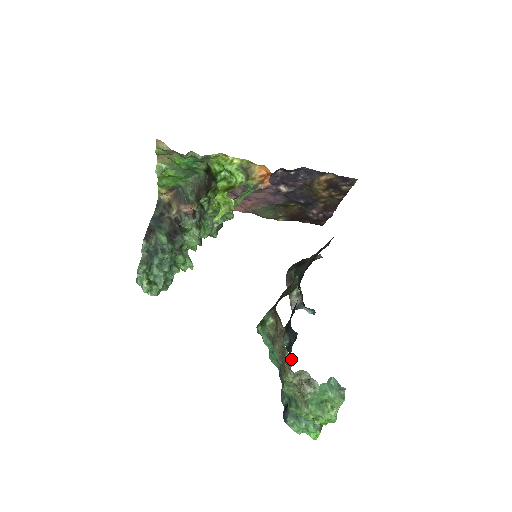
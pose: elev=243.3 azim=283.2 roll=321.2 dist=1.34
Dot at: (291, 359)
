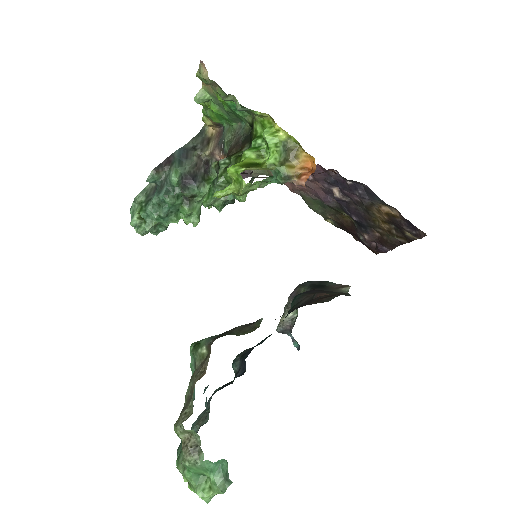
Dot at: (192, 411)
